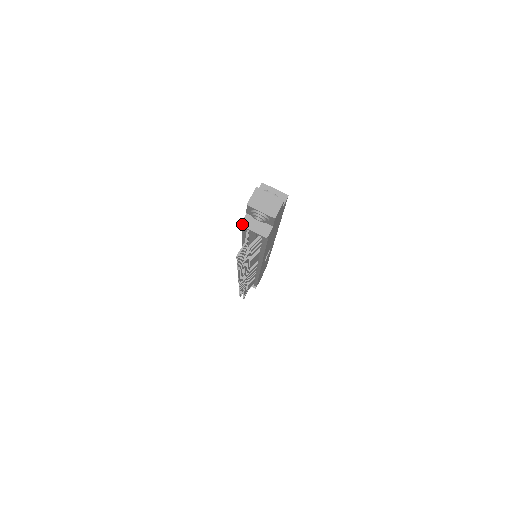
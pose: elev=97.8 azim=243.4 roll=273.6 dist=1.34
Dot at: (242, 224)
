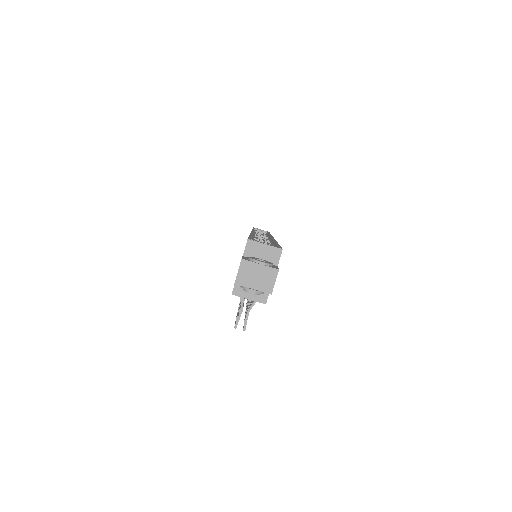
Dot at: (233, 293)
